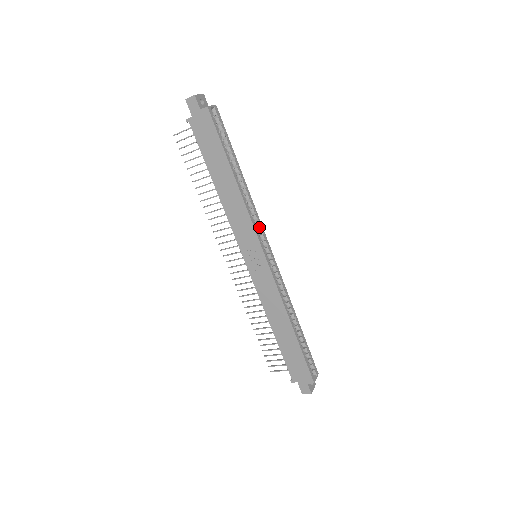
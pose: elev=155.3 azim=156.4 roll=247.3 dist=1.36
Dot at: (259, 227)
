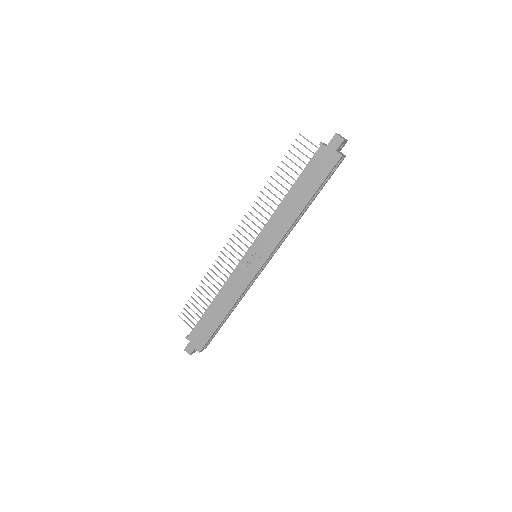
Dot at: (279, 245)
